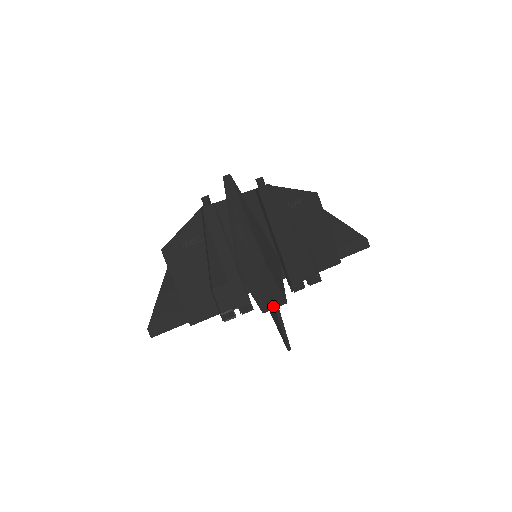
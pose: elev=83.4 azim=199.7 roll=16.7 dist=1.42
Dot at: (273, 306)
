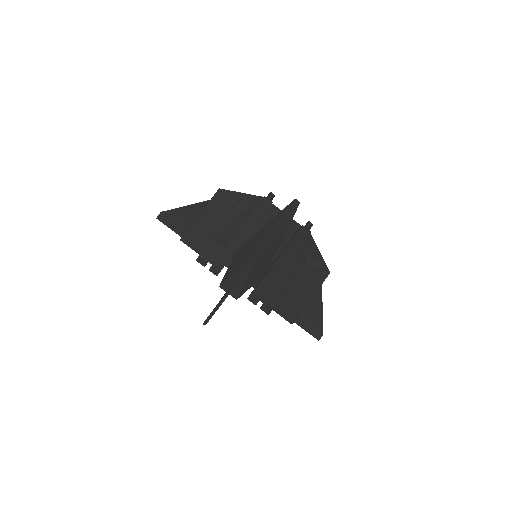
Dot at: (228, 290)
